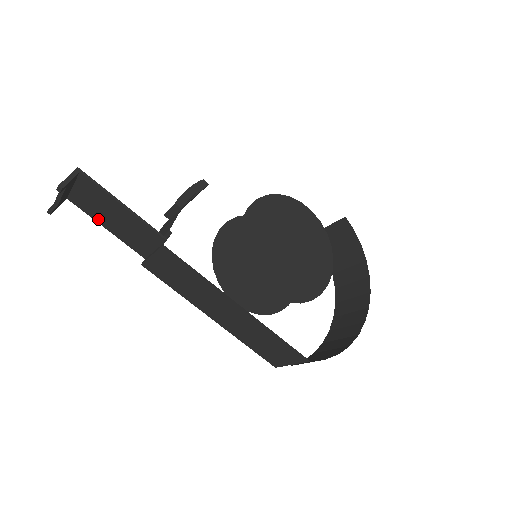
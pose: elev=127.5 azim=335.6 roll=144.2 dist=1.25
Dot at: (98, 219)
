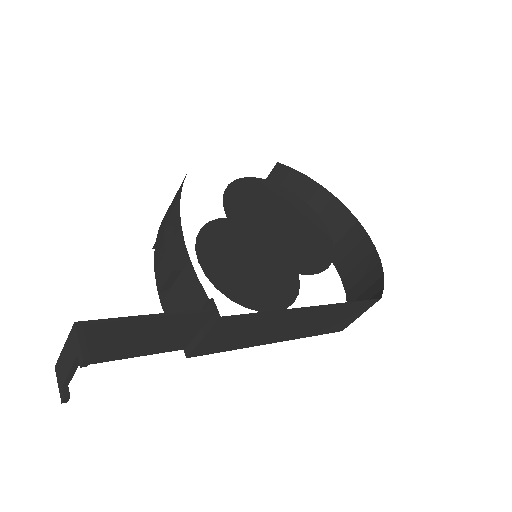
Dot at: (114, 357)
